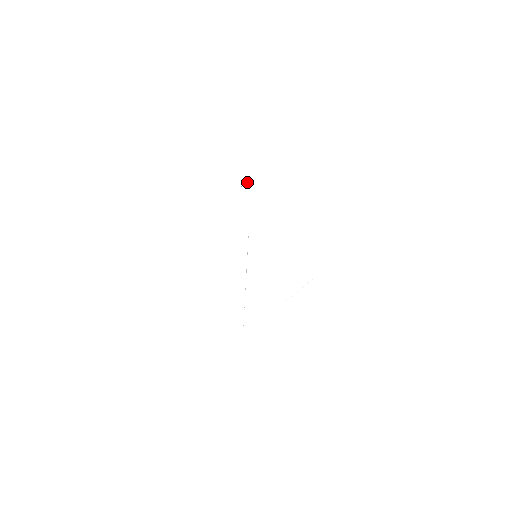
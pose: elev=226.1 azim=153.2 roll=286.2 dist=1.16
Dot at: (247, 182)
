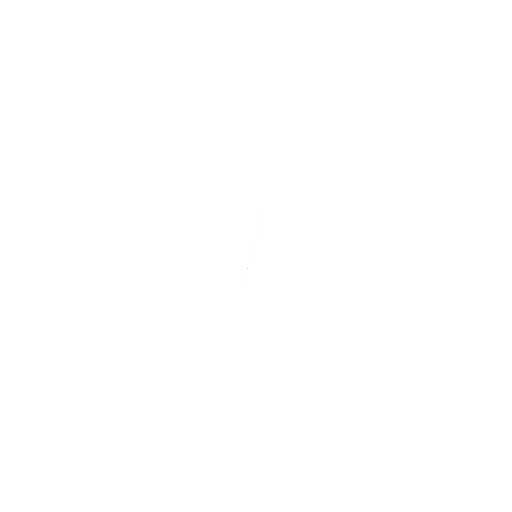
Dot at: occluded
